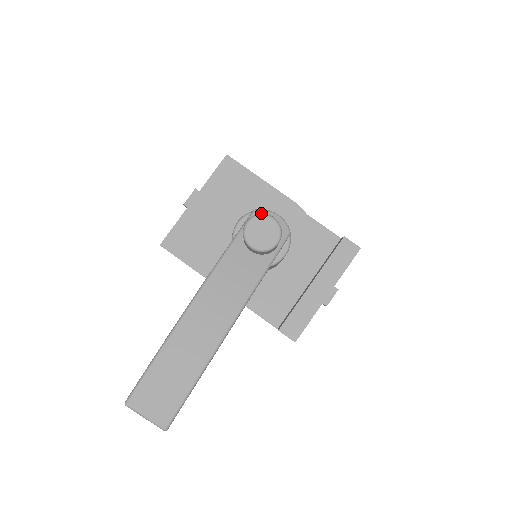
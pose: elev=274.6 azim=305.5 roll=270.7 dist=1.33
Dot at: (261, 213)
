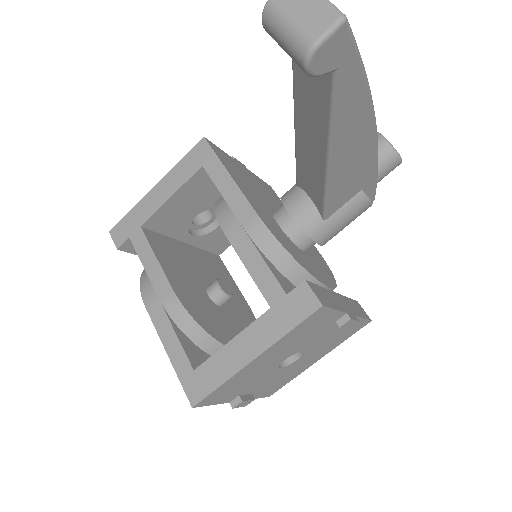
Dot at: occluded
